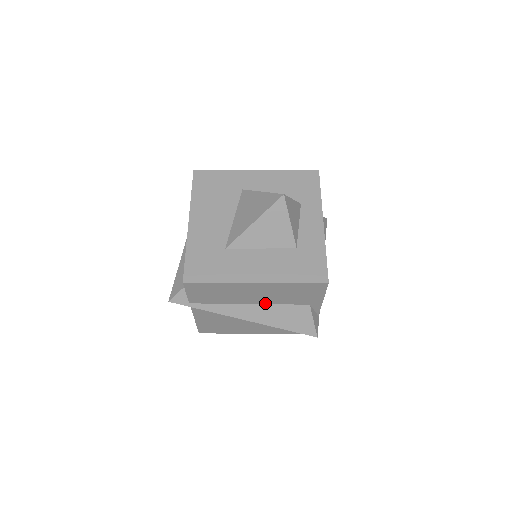
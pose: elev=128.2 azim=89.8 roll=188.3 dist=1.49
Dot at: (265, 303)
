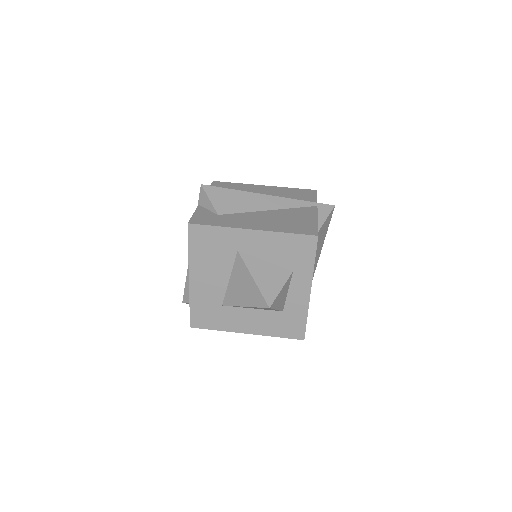
Dot at: occluded
